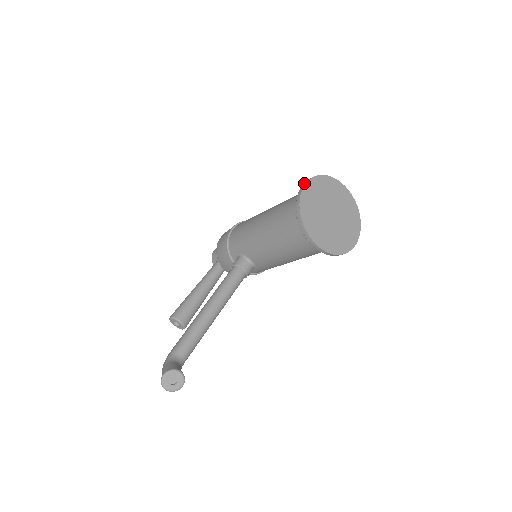
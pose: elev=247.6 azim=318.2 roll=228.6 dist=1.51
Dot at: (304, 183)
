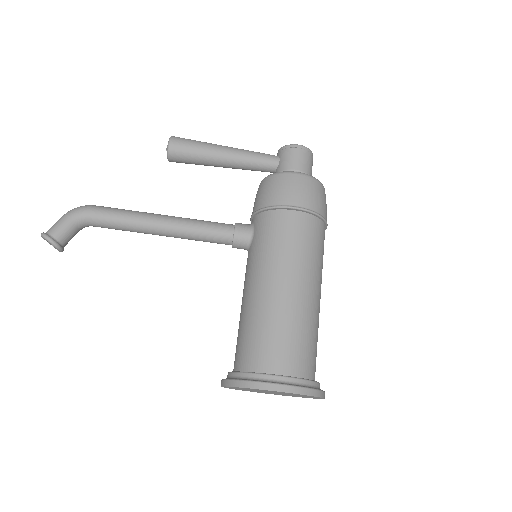
Dot at: (283, 388)
